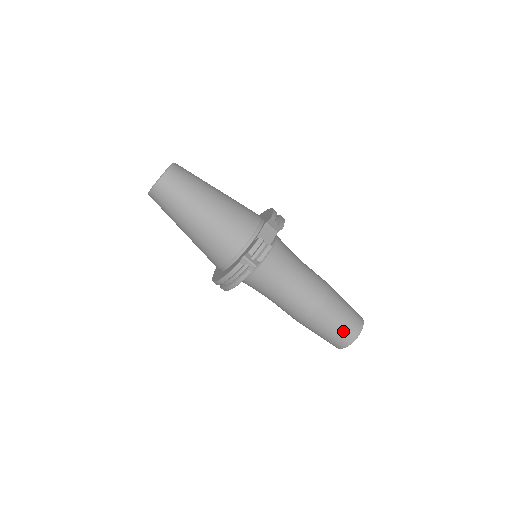
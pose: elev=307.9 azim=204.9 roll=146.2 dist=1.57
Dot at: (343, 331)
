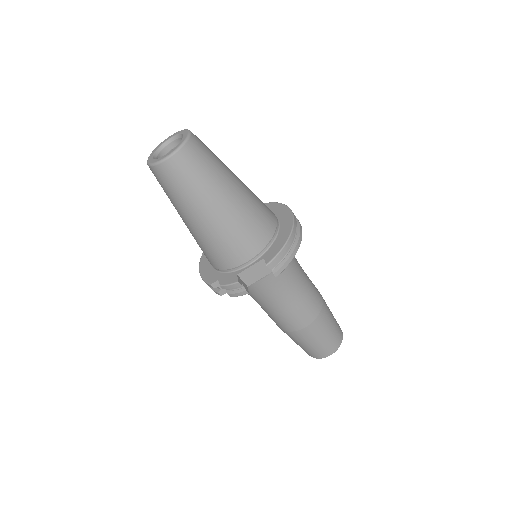
Dot at: (307, 350)
